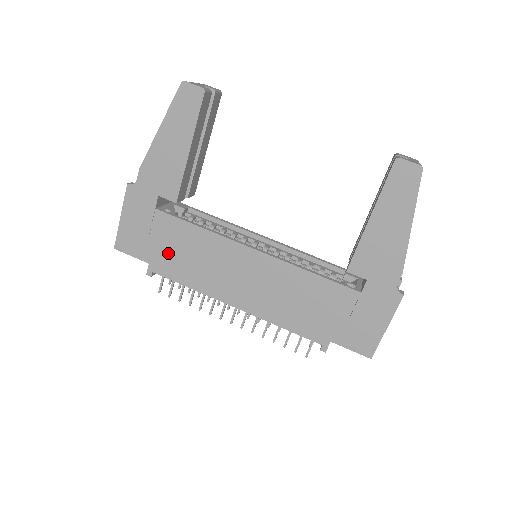
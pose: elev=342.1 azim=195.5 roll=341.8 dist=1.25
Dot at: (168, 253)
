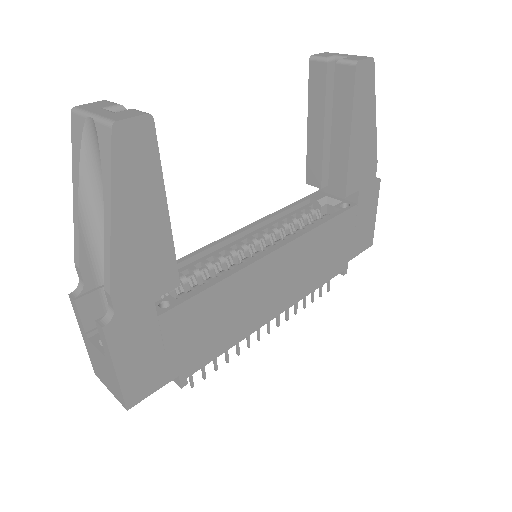
Dot at: (195, 343)
